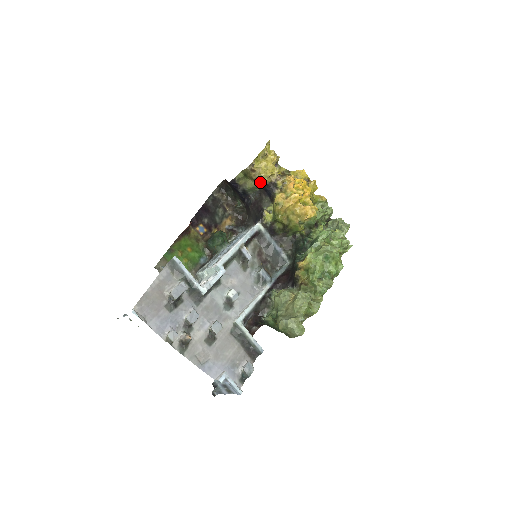
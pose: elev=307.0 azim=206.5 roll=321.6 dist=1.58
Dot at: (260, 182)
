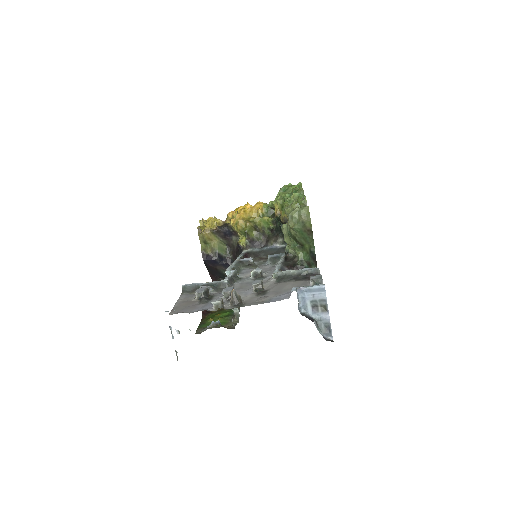
Dot at: (214, 231)
